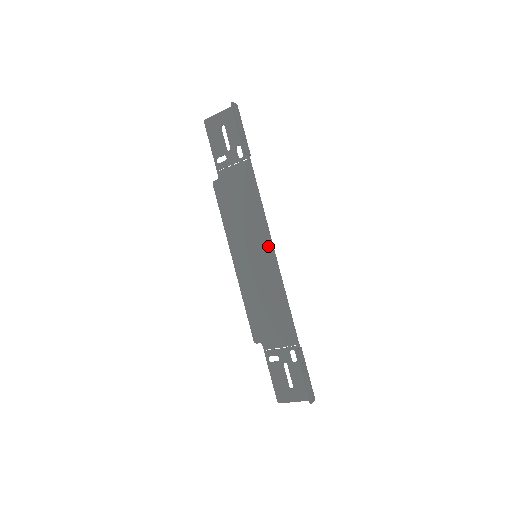
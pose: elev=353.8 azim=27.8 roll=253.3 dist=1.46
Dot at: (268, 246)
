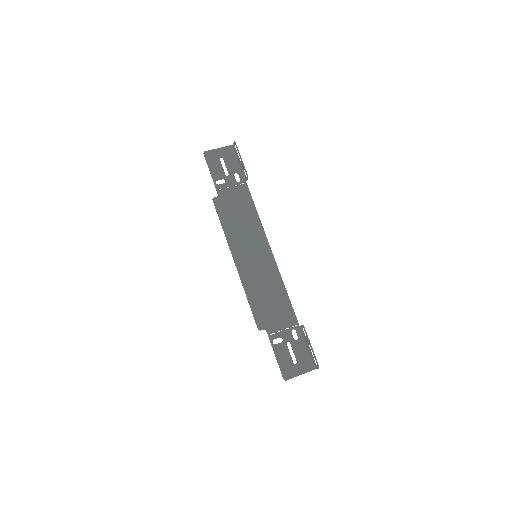
Dot at: (266, 248)
